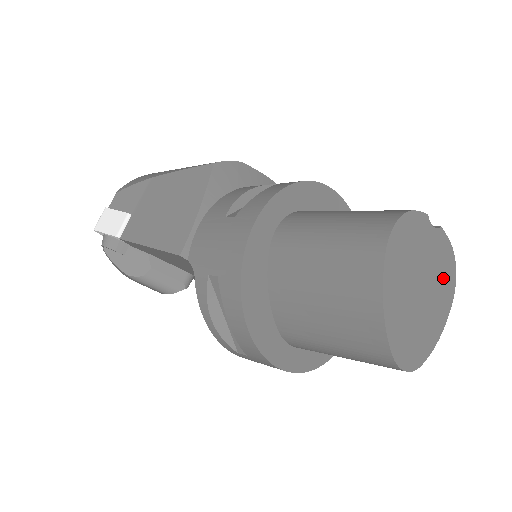
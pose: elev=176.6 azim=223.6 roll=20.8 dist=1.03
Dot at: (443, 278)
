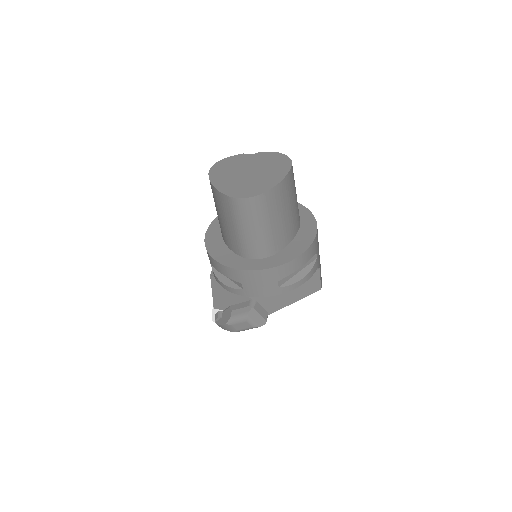
Dot at: (273, 163)
